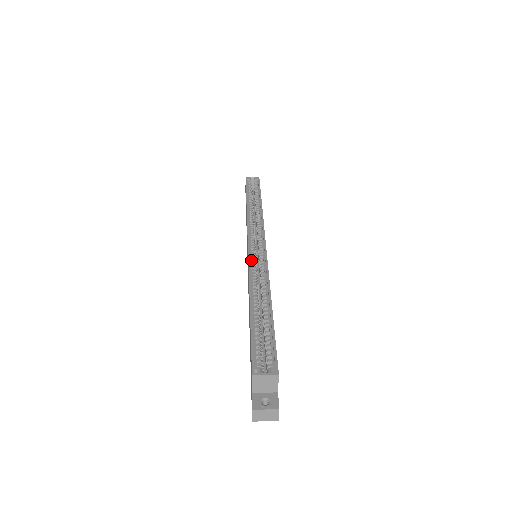
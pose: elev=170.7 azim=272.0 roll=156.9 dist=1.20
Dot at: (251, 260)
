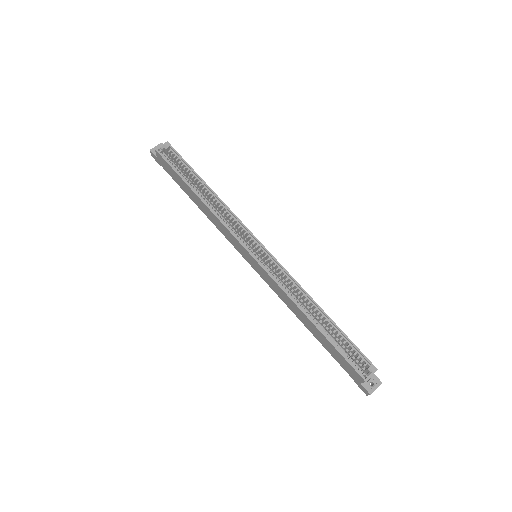
Dot at: (270, 273)
